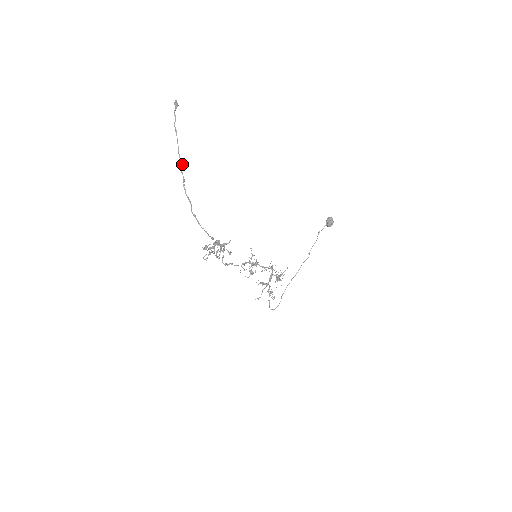
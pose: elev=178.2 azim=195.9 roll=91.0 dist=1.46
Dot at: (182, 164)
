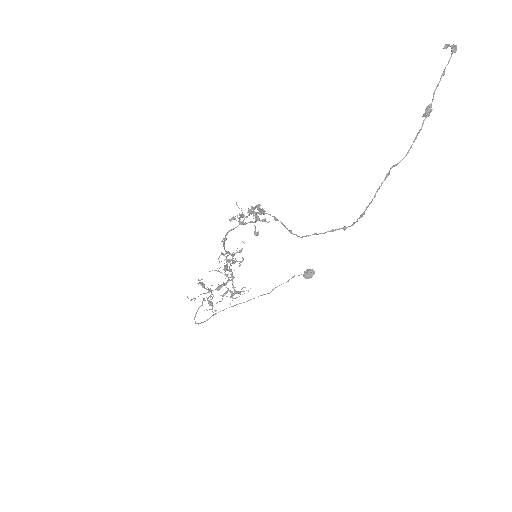
Dot at: (431, 111)
